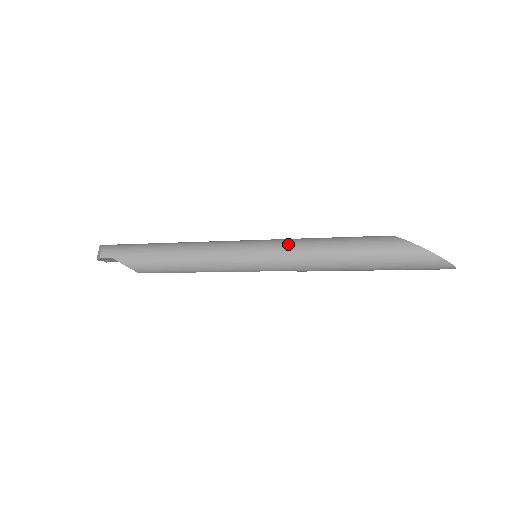
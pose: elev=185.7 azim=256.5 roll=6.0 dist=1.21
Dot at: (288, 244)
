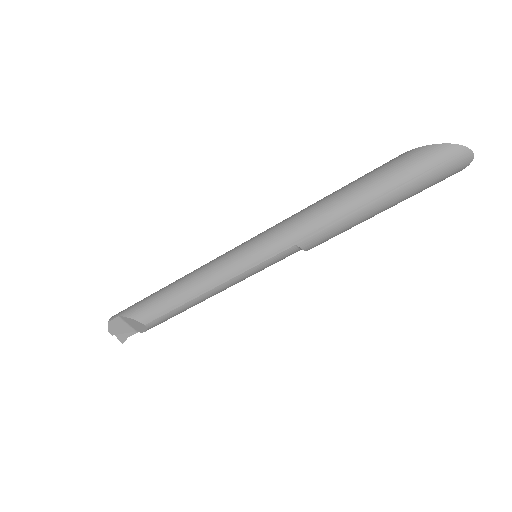
Dot at: (281, 222)
